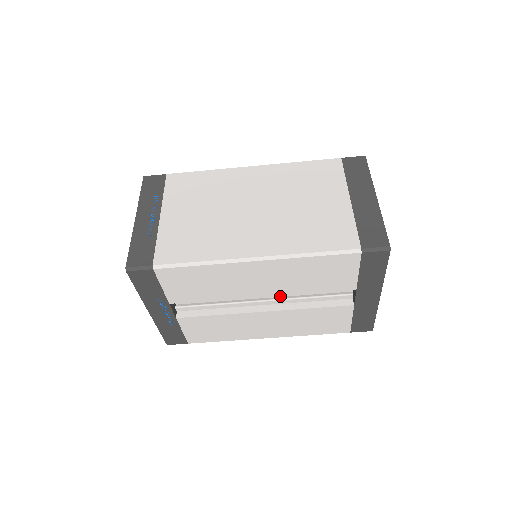
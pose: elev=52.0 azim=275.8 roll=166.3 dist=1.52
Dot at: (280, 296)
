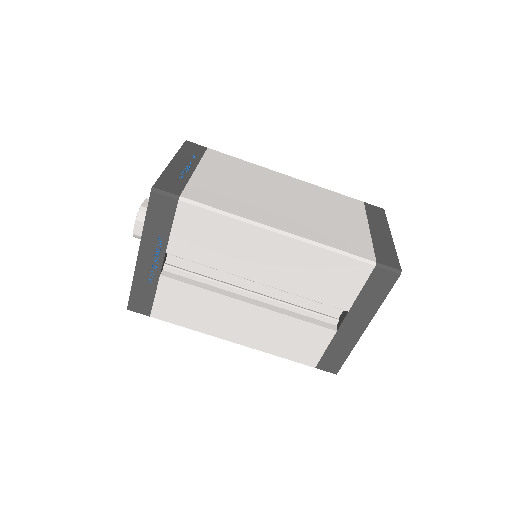
Dot at: (270, 296)
